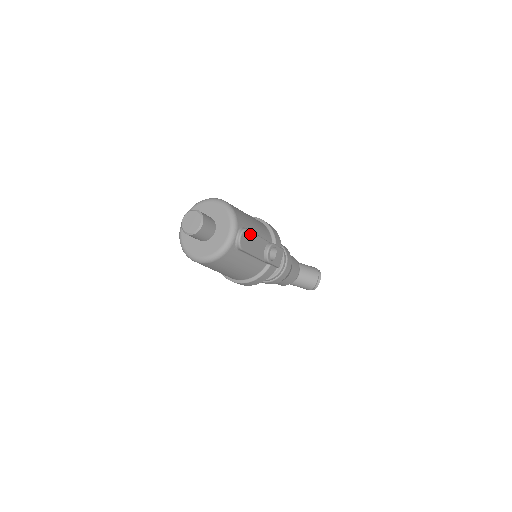
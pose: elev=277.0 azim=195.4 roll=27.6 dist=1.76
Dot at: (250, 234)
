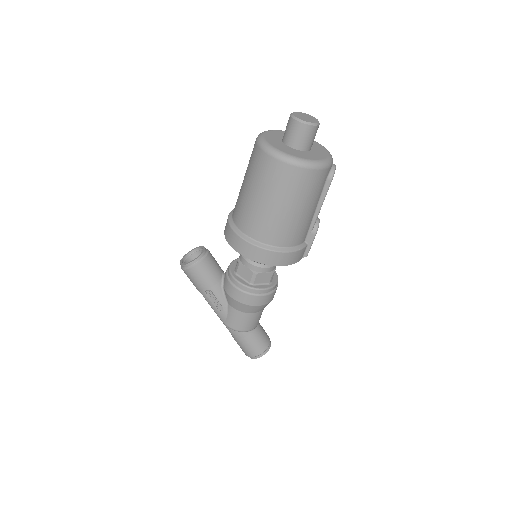
Dot at: occluded
